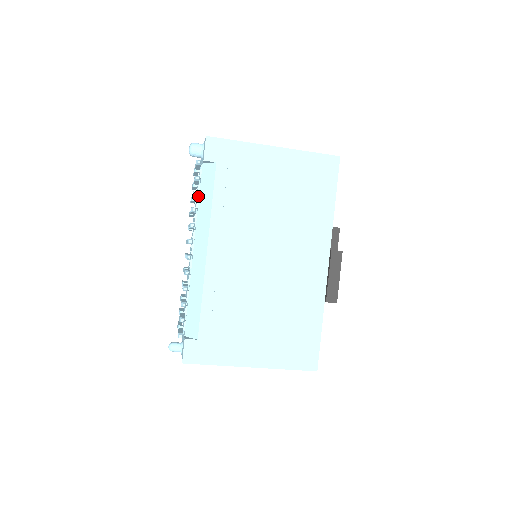
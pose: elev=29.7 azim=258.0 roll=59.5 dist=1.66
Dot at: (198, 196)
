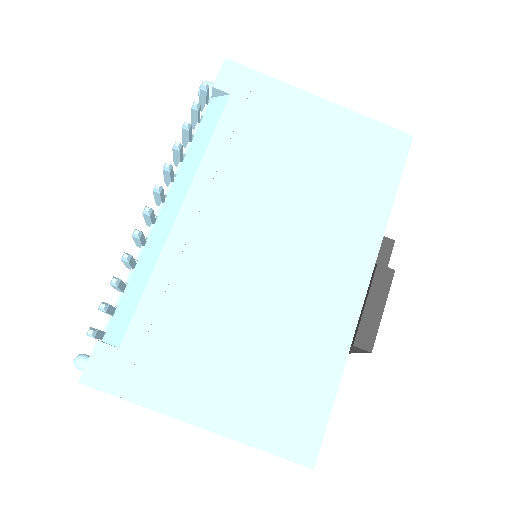
Dot at: occluded
